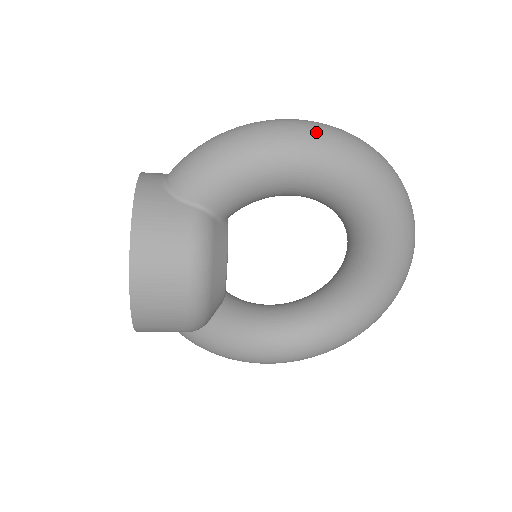
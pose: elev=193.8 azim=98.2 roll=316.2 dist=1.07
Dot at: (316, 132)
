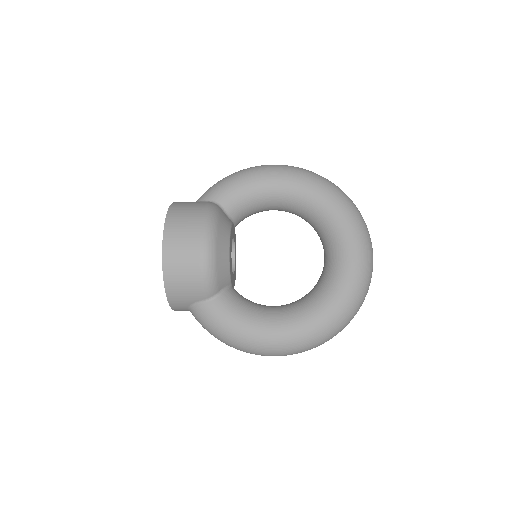
Dot at: (280, 165)
